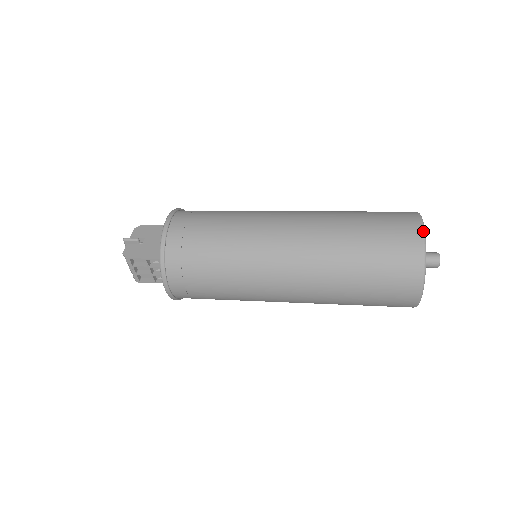
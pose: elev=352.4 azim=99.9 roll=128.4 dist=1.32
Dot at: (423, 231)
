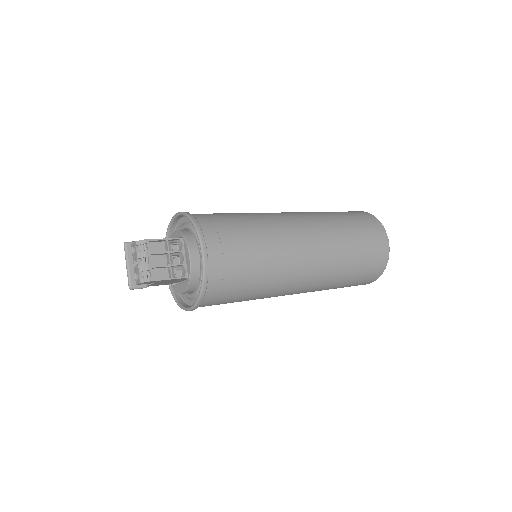
Dot at: occluded
